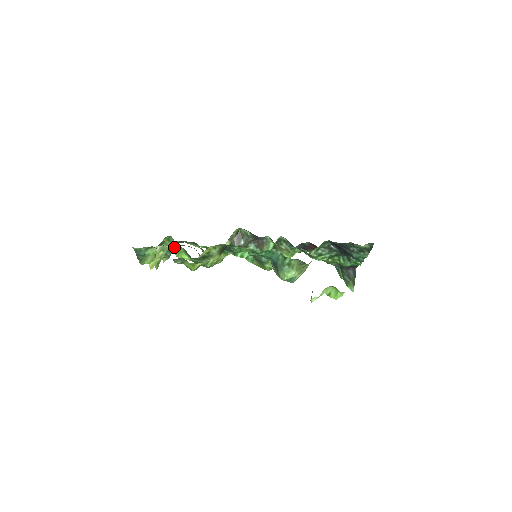
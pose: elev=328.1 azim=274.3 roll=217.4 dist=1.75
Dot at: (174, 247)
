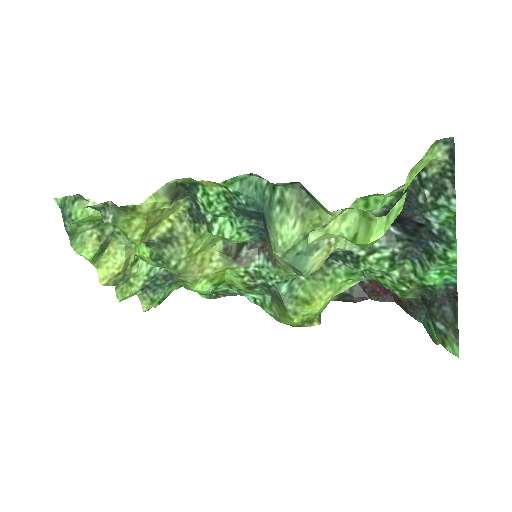
Dot at: occluded
